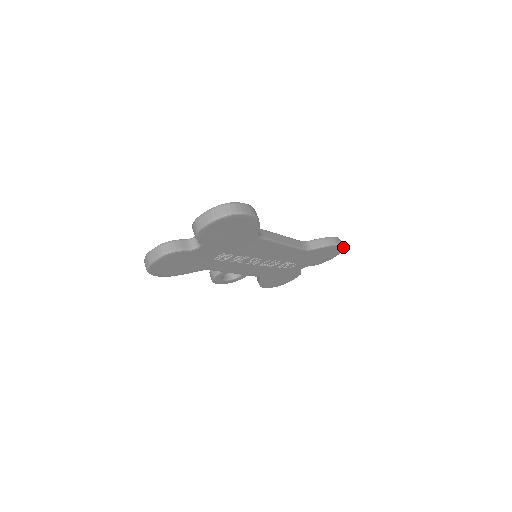
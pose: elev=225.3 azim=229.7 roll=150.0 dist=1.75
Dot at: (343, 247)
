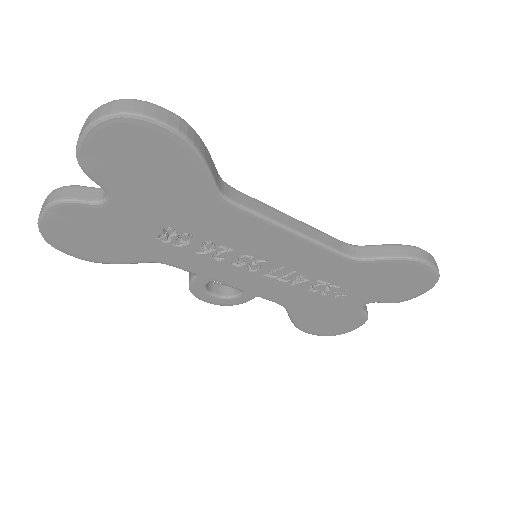
Dot at: (436, 269)
